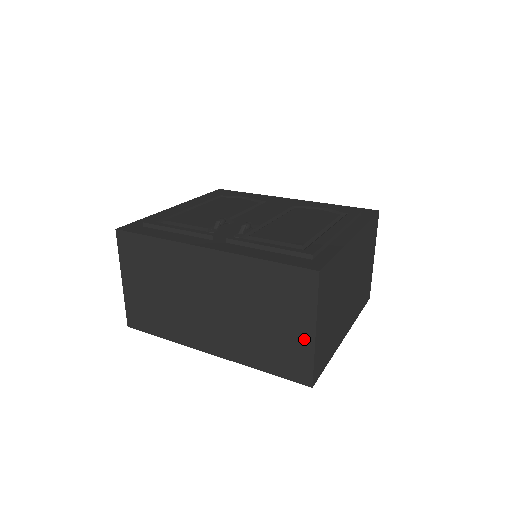
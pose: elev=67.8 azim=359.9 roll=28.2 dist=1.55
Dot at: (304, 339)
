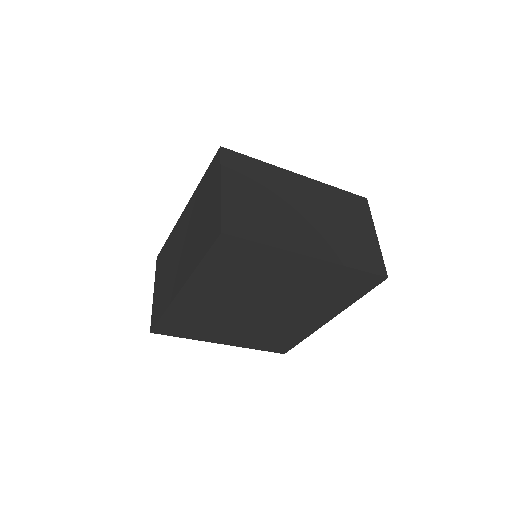
Dot at: (217, 200)
